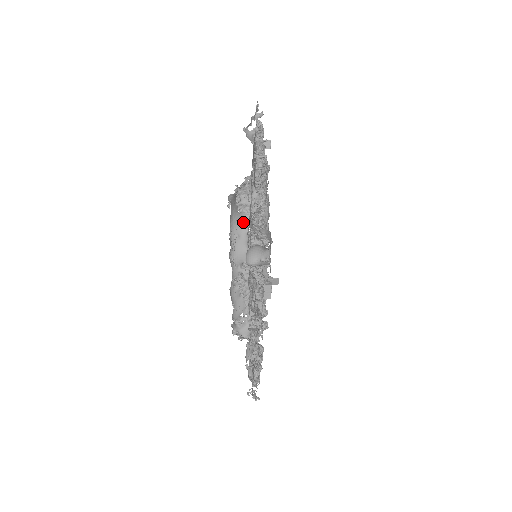
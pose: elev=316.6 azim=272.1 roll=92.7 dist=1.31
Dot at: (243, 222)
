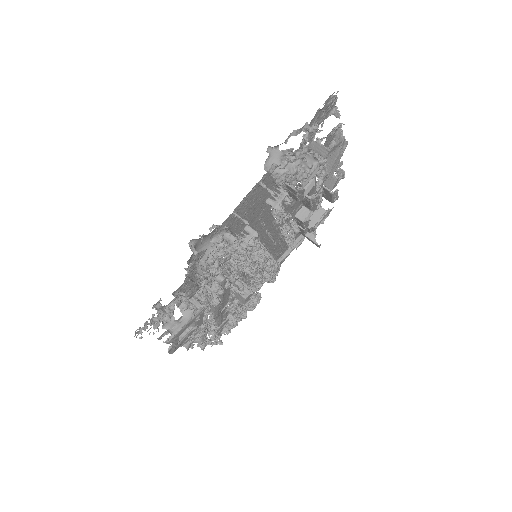
Dot at: occluded
